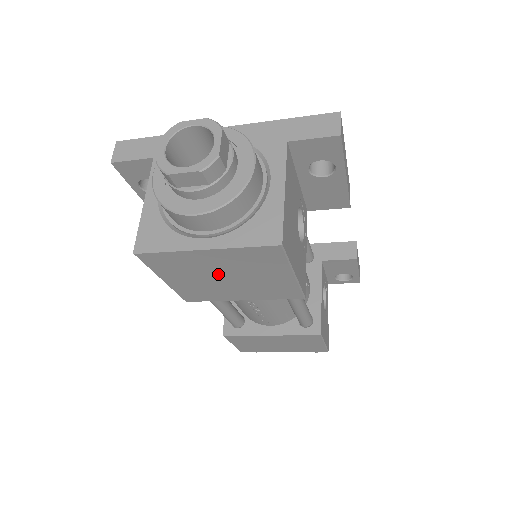
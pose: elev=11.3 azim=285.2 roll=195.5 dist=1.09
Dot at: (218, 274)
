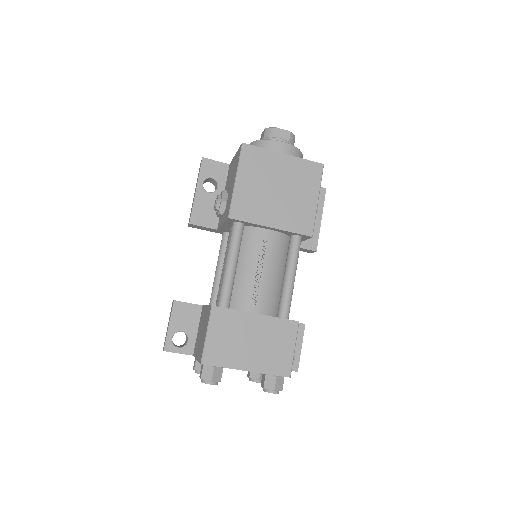
Dot at: (276, 184)
